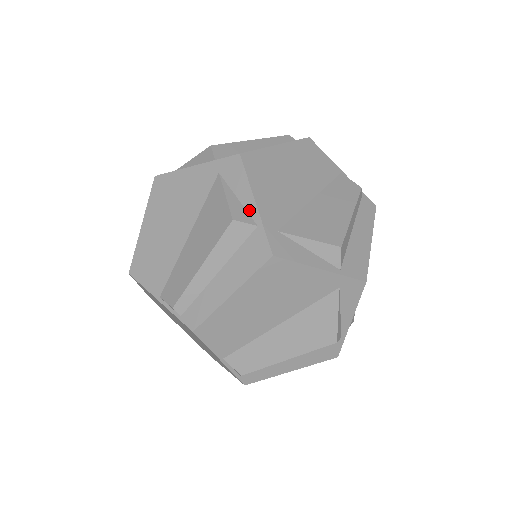
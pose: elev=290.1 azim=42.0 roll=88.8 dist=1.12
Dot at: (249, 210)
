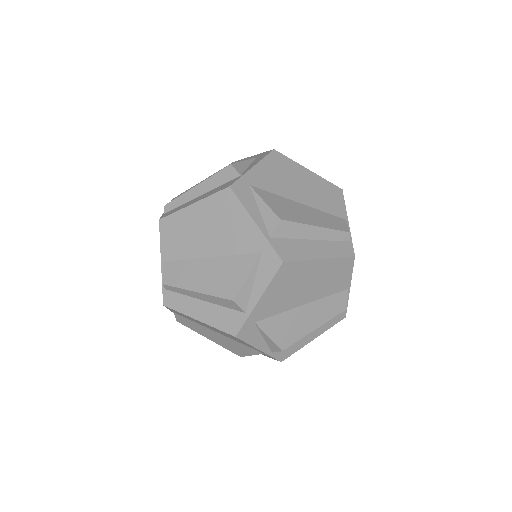
Dot at: (251, 299)
